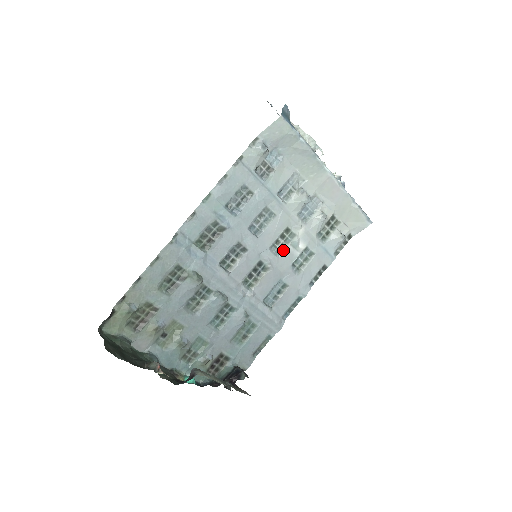
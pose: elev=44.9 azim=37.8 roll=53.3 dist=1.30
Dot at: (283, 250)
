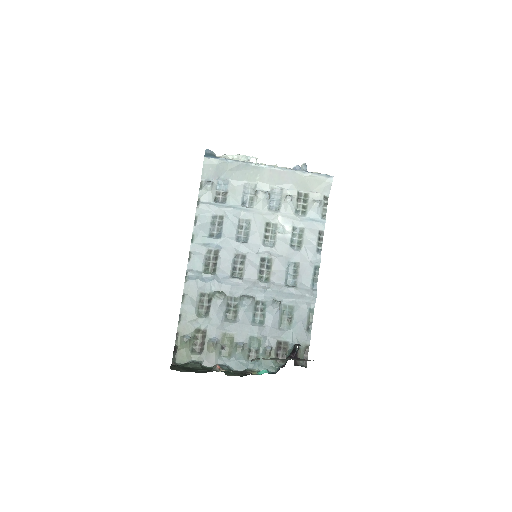
Dot at: (275, 240)
